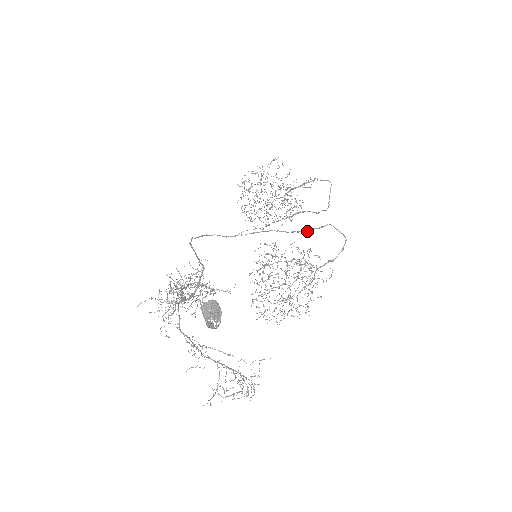
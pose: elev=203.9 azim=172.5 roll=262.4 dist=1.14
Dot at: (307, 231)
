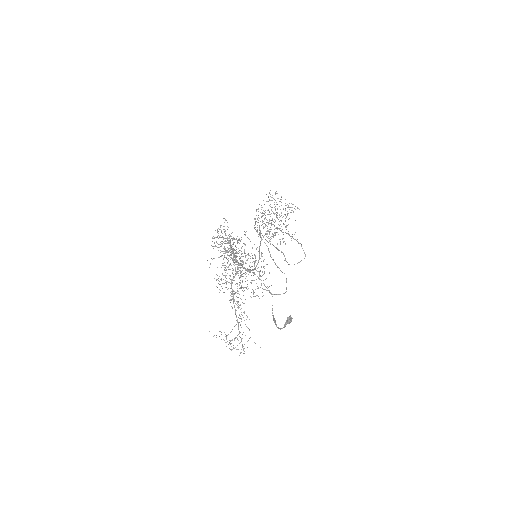
Dot at: (278, 267)
